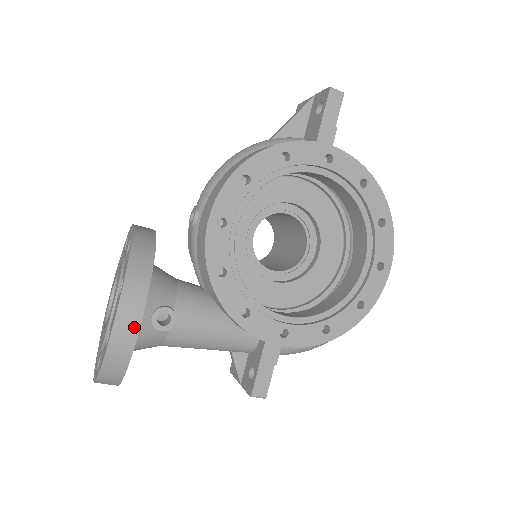
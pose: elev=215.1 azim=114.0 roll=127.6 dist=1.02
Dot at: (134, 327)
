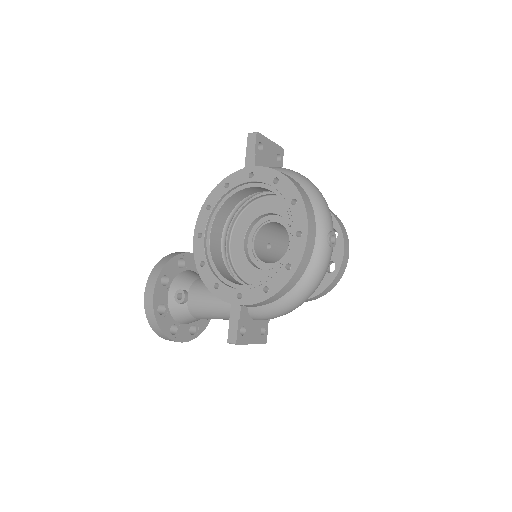
Dot at: (151, 297)
